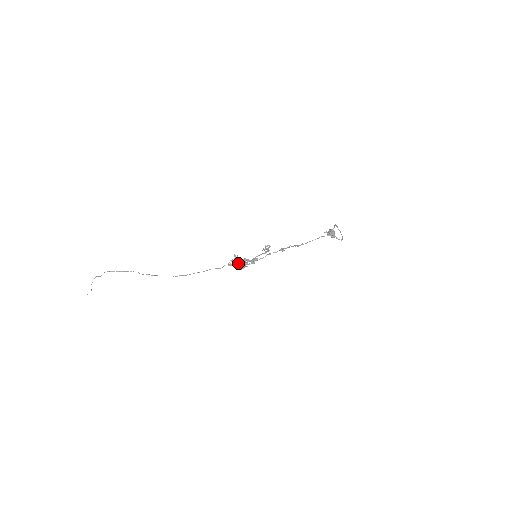
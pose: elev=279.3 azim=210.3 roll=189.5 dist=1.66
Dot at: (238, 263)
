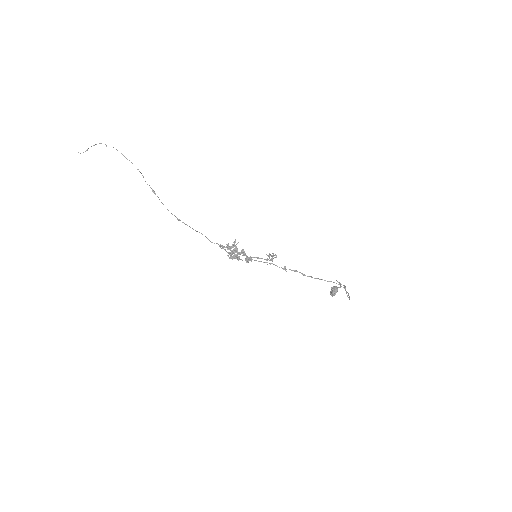
Dot at: (233, 250)
